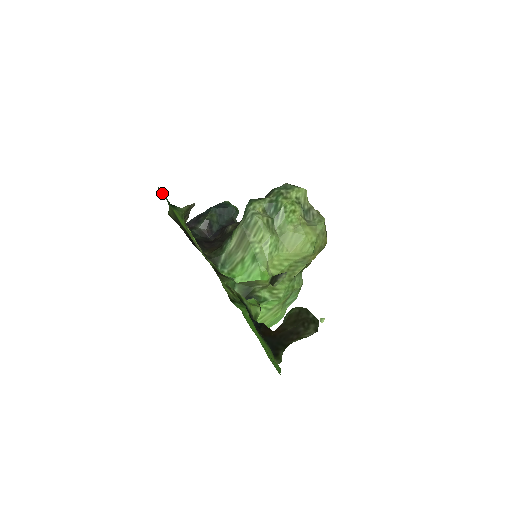
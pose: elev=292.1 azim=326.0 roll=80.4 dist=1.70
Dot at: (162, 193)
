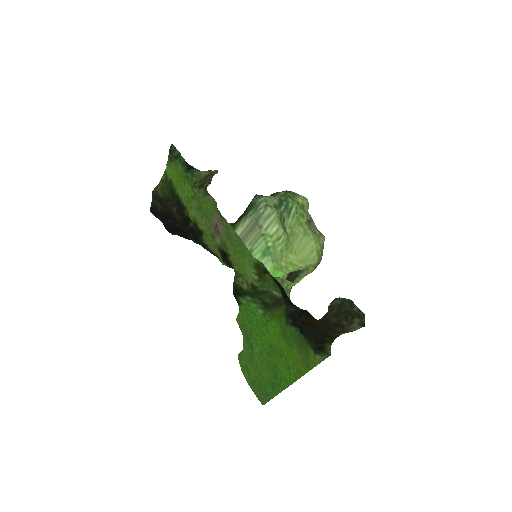
Dot at: (176, 152)
